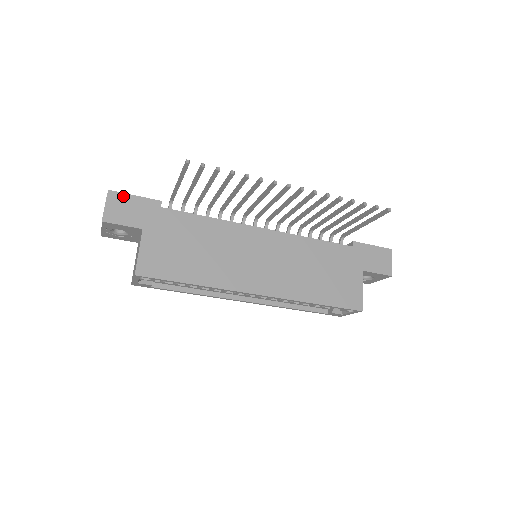
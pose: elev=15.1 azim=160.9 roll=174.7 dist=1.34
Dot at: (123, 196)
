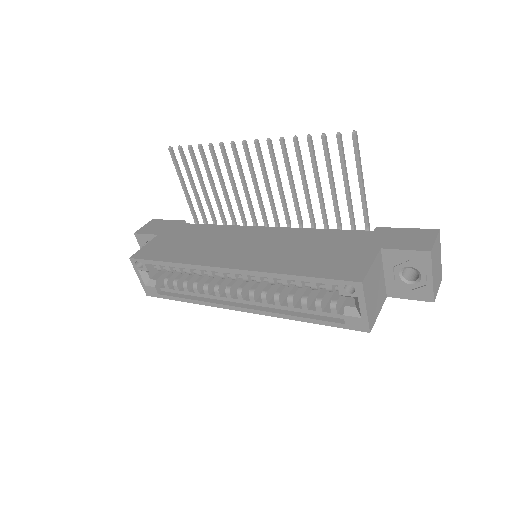
Dot at: (160, 221)
